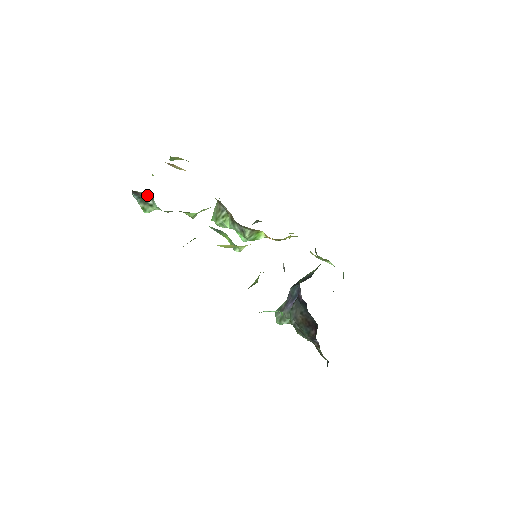
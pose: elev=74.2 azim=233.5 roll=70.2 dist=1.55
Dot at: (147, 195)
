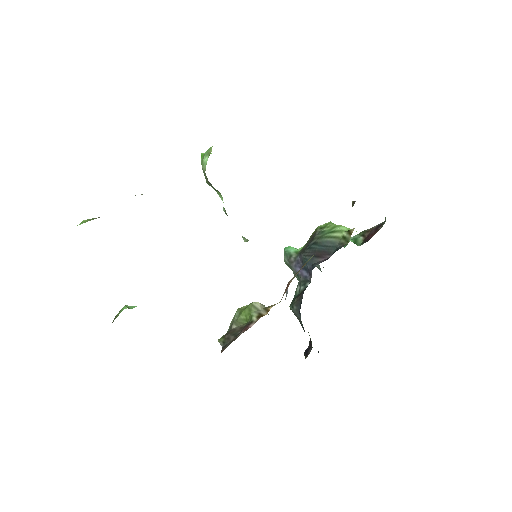
Dot at: occluded
